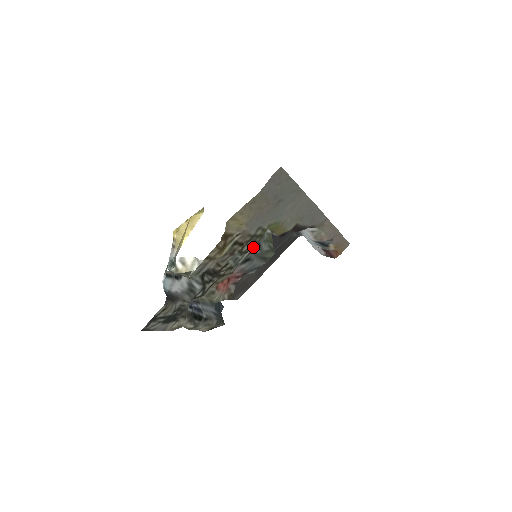
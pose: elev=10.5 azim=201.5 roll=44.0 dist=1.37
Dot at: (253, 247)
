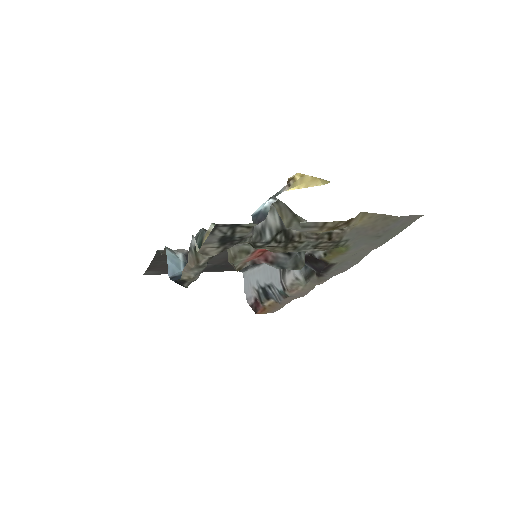
Dot at: (320, 249)
